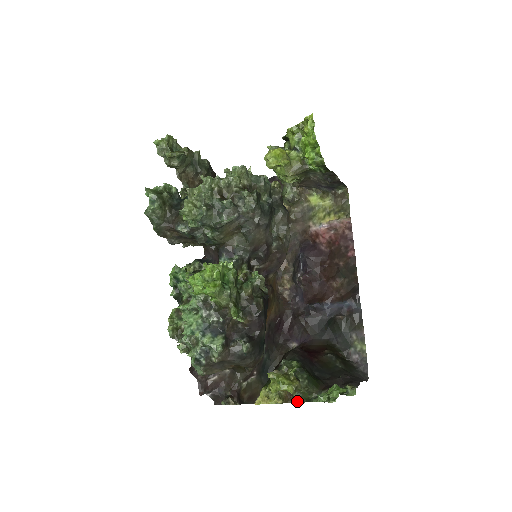
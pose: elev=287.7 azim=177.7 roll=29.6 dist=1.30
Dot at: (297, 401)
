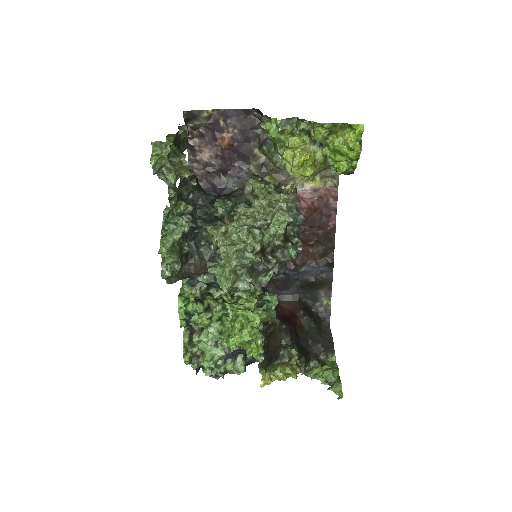
Dot at: occluded
